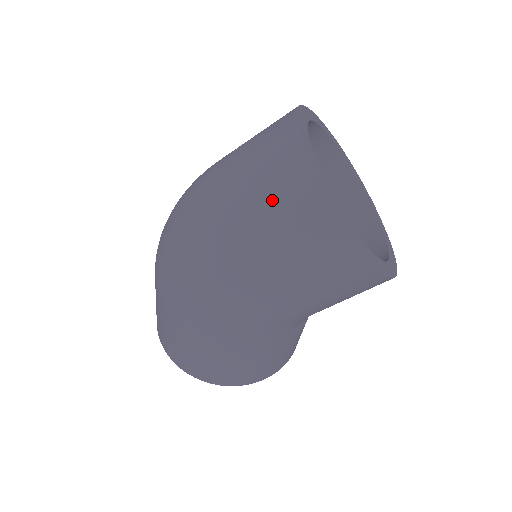
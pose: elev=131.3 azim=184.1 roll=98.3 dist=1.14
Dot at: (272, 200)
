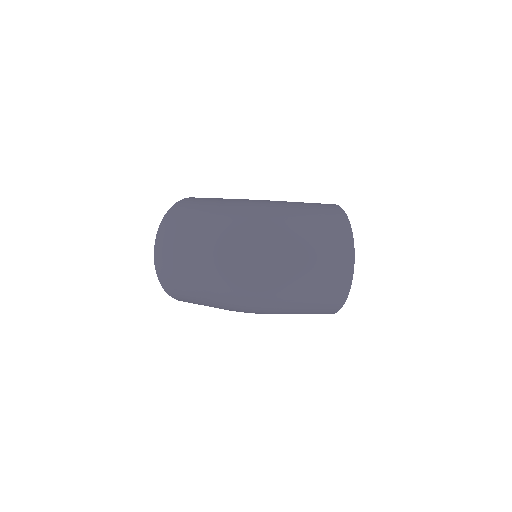
Dot at: (321, 297)
